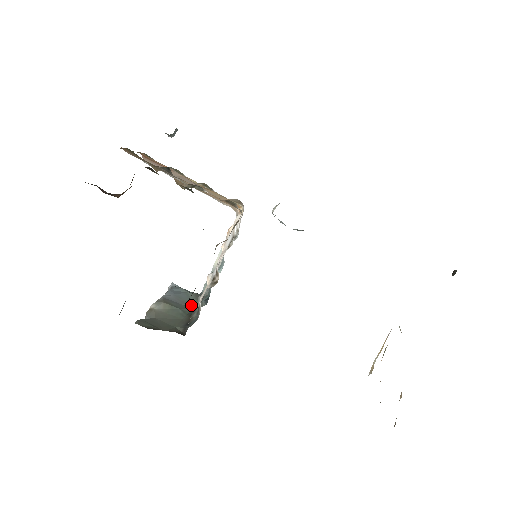
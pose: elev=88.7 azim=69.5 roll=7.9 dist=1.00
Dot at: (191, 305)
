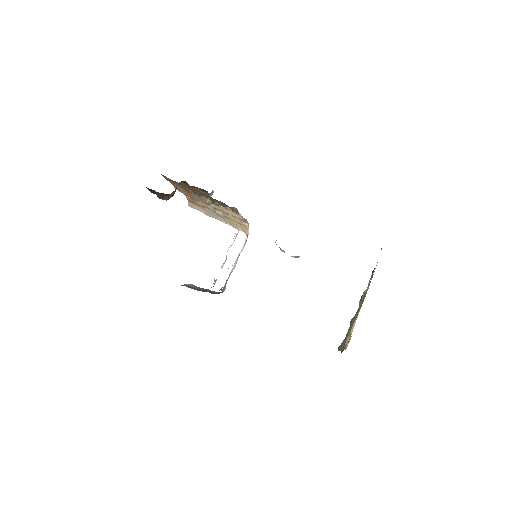
Dot at: (212, 293)
